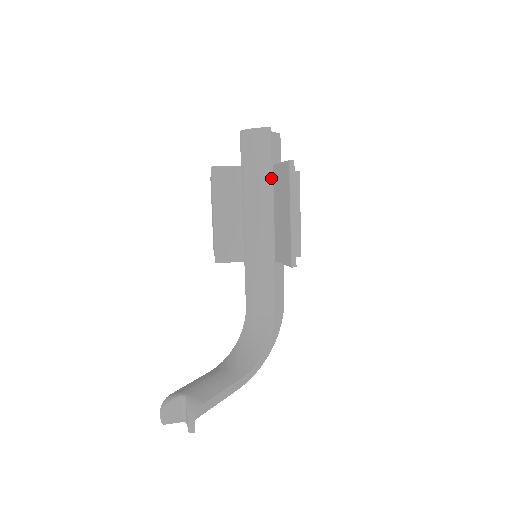
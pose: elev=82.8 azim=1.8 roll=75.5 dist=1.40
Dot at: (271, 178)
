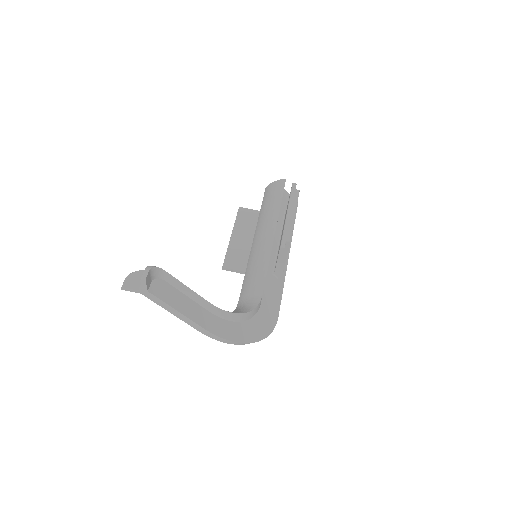
Dot at: (280, 206)
